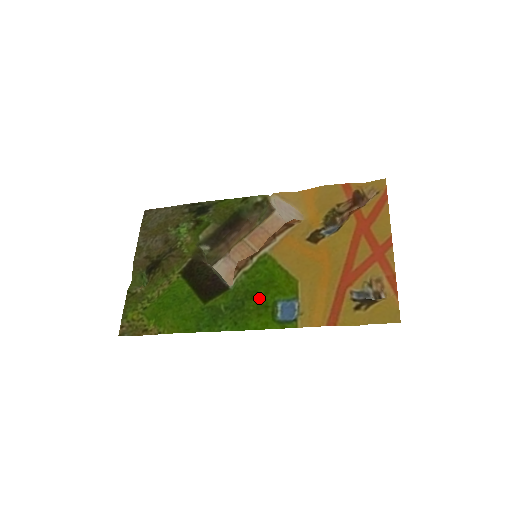
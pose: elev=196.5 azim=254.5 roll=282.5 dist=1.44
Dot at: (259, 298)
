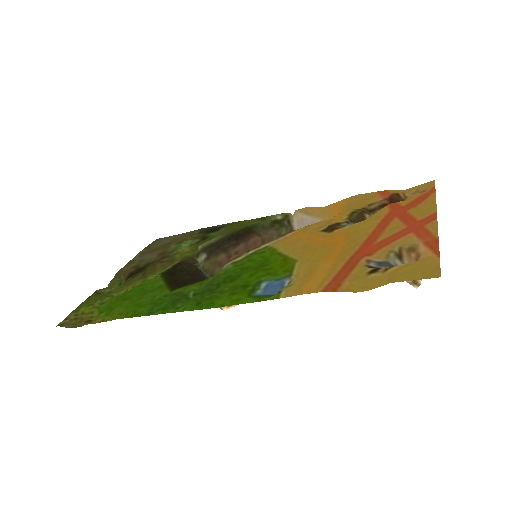
Dot at: (240, 280)
